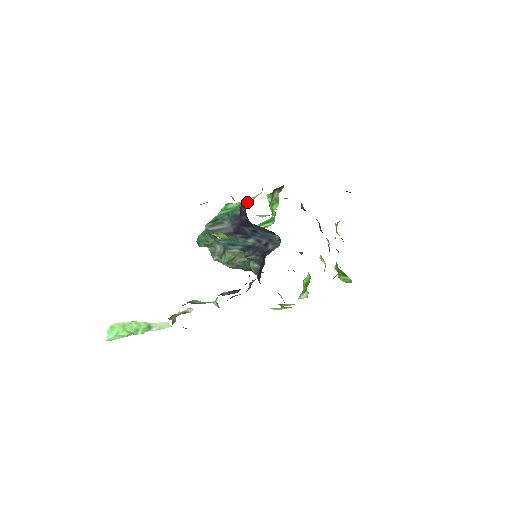
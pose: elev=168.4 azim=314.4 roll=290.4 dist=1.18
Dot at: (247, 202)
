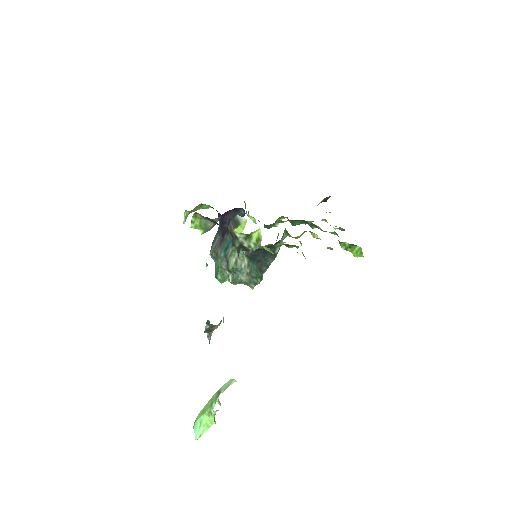
Dot at: occluded
